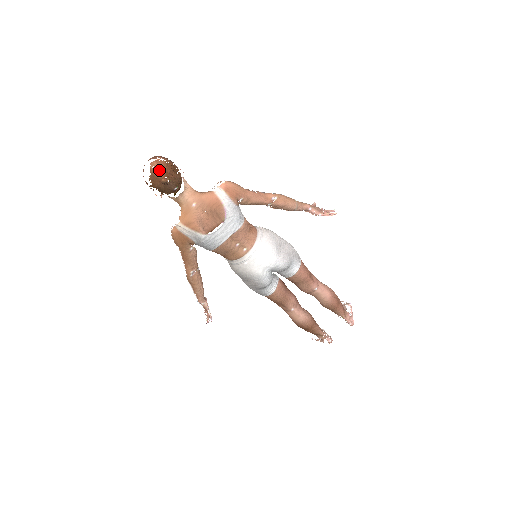
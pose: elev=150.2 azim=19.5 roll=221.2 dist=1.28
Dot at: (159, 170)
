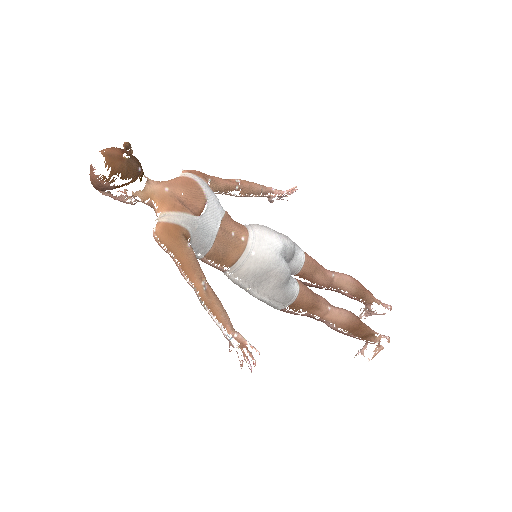
Dot at: (113, 151)
